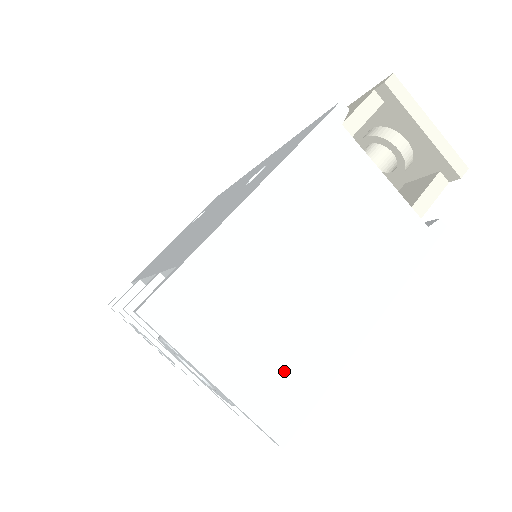
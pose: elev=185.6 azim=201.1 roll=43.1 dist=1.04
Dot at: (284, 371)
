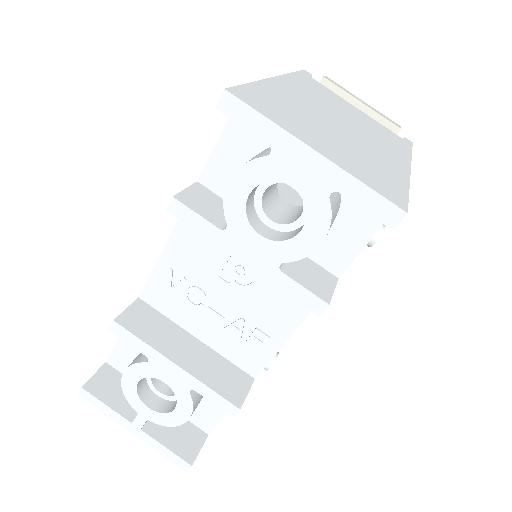
Dot at: (367, 166)
